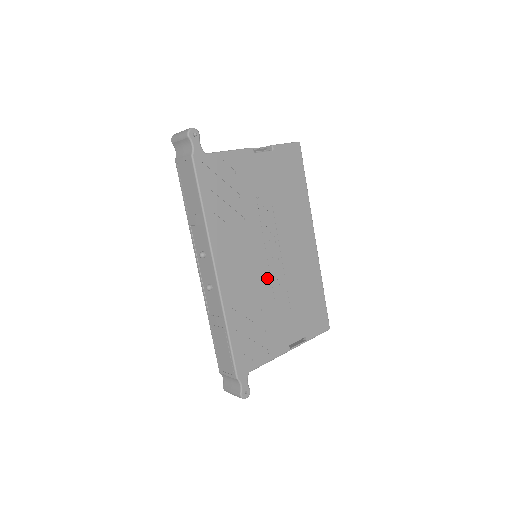
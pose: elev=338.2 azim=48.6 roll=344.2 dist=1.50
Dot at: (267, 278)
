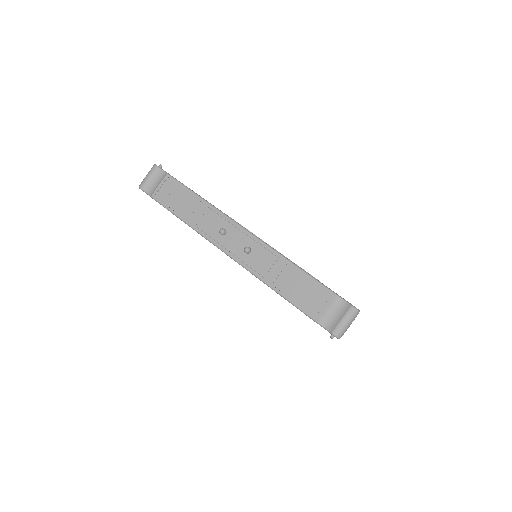
Dot at: occluded
